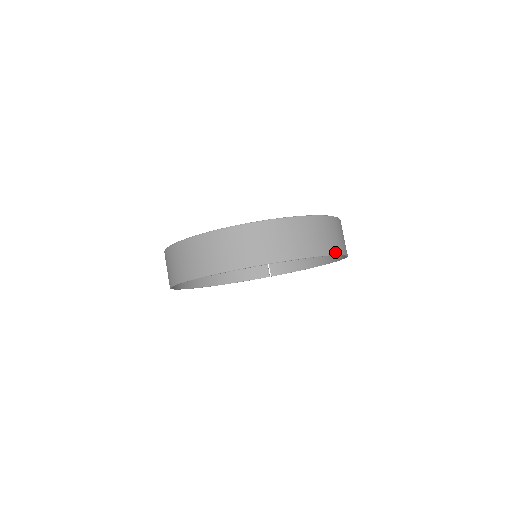
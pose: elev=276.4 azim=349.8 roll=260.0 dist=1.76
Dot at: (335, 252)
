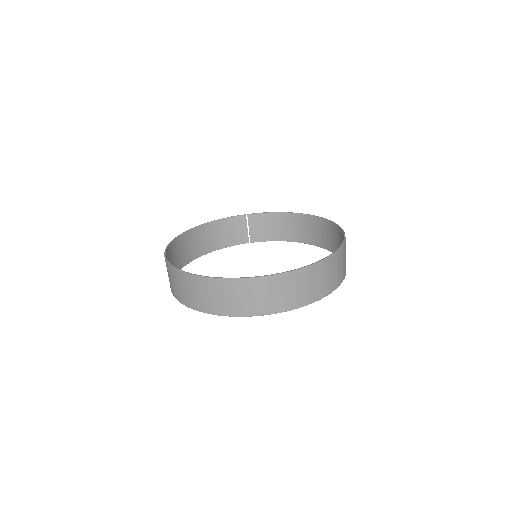
Dot at: (343, 278)
